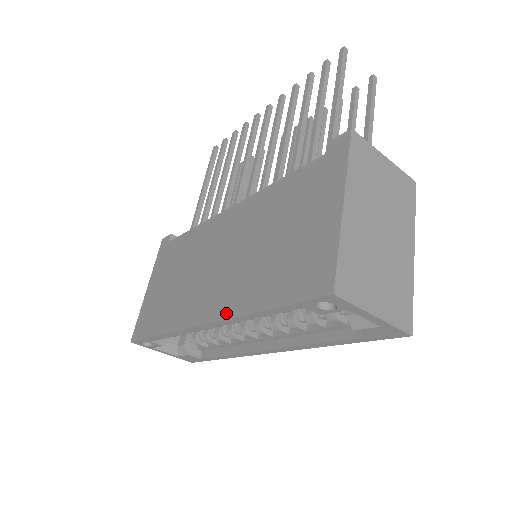
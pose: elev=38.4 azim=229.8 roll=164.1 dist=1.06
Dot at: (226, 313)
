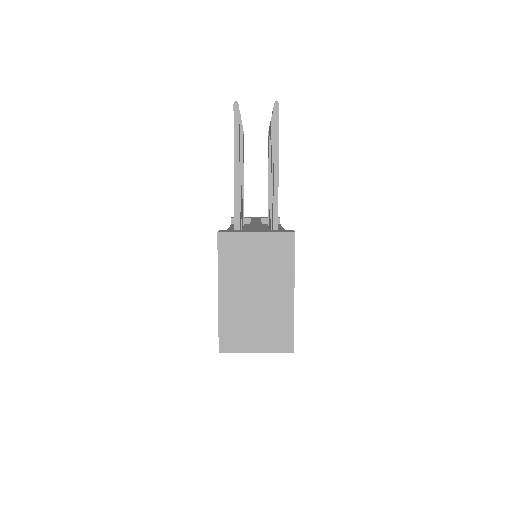
Dot at: occluded
